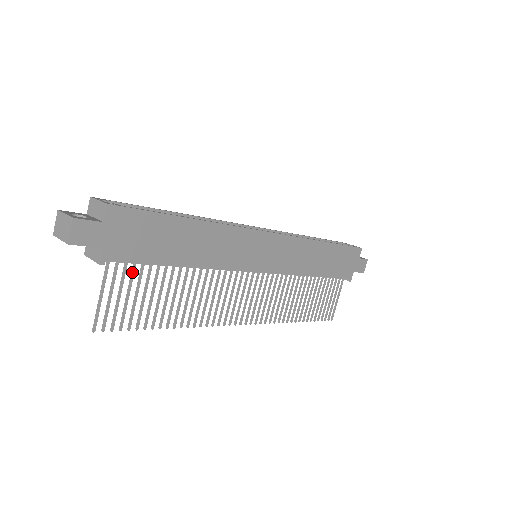
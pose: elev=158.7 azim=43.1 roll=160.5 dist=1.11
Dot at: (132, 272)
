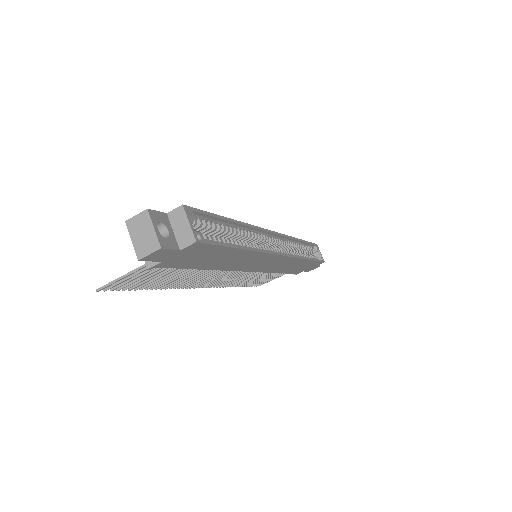
Dot at: occluded
